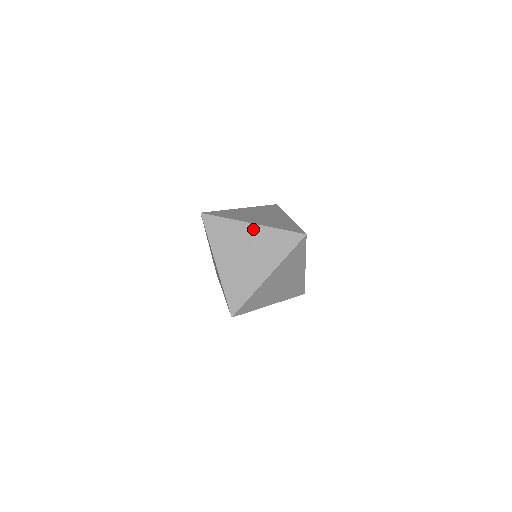
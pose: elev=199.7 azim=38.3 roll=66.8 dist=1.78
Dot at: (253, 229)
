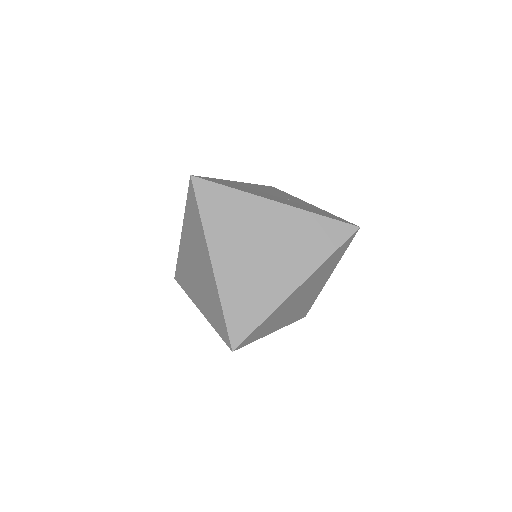
Dot at: (278, 211)
